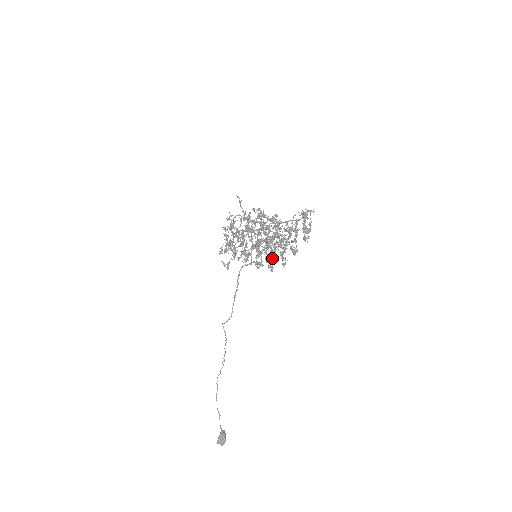
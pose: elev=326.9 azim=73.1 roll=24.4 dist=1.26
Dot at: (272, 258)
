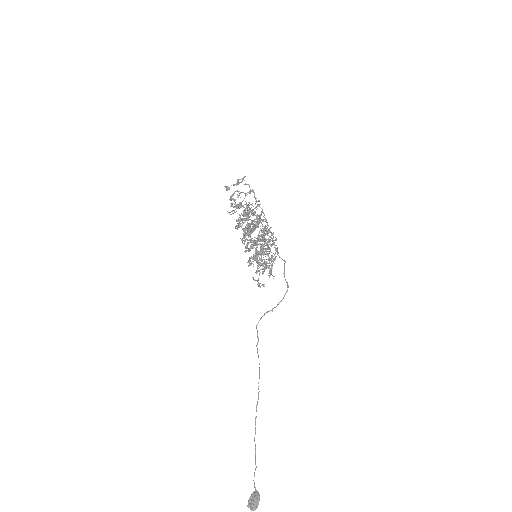
Dot at: (272, 258)
